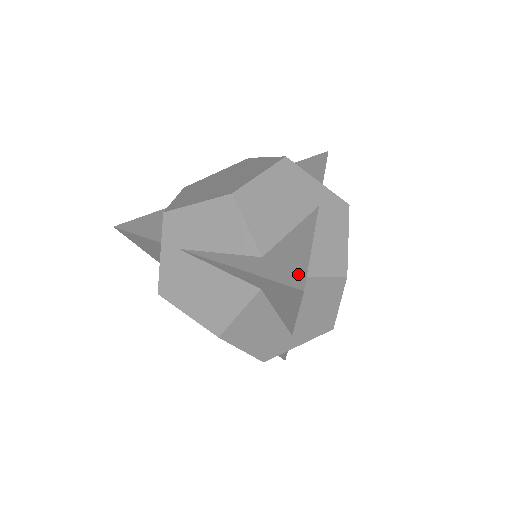
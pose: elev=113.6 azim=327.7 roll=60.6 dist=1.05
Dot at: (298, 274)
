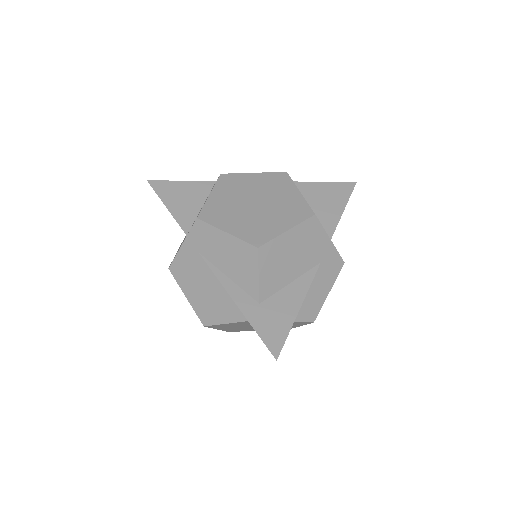
Dot at: (279, 340)
